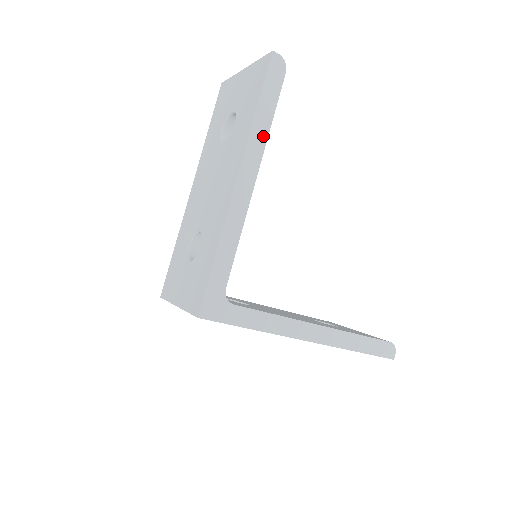
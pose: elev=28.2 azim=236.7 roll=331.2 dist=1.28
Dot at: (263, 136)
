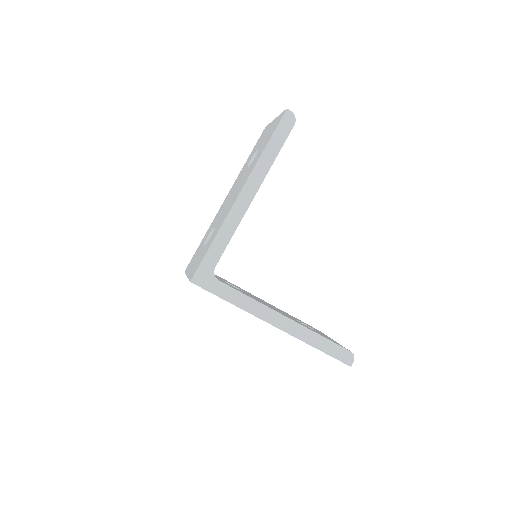
Dot at: (267, 166)
